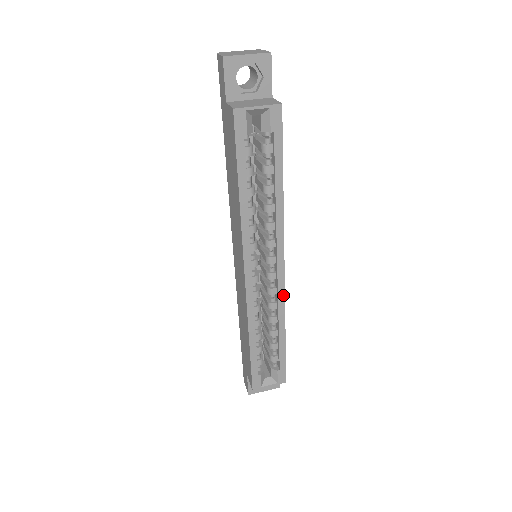
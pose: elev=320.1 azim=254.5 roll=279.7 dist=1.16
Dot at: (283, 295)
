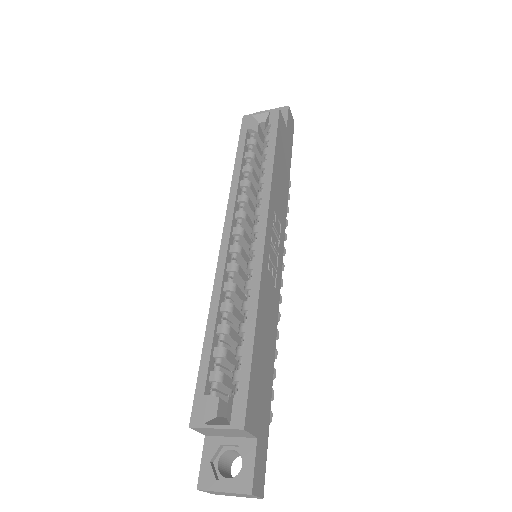
Dot at: (260, 266)
